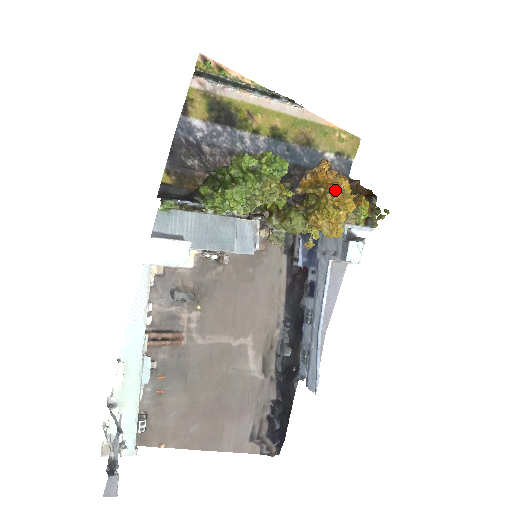
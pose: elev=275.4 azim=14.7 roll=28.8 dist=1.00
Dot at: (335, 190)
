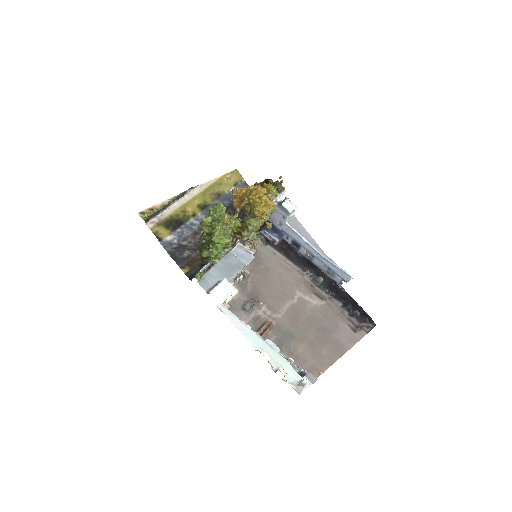
Dot at: (250, 192)
